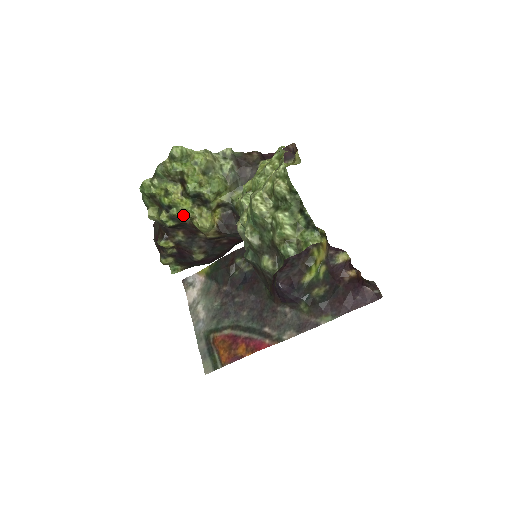
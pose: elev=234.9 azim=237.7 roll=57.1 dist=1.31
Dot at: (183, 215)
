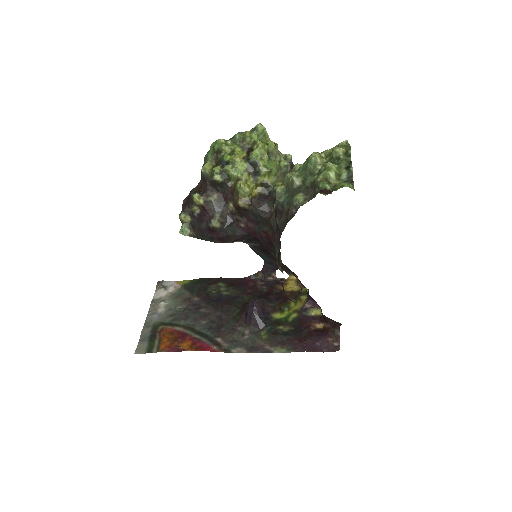
Dot at: (234, 173)
